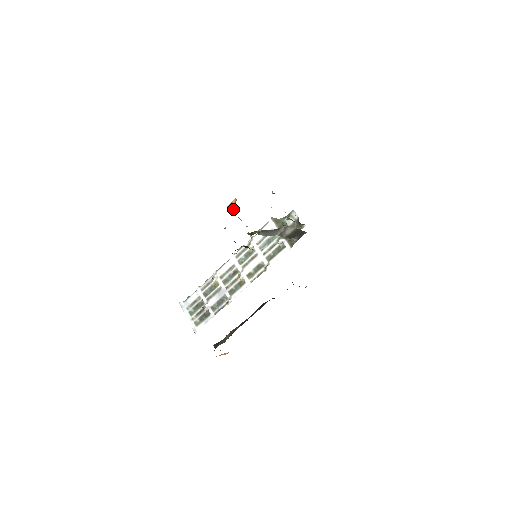
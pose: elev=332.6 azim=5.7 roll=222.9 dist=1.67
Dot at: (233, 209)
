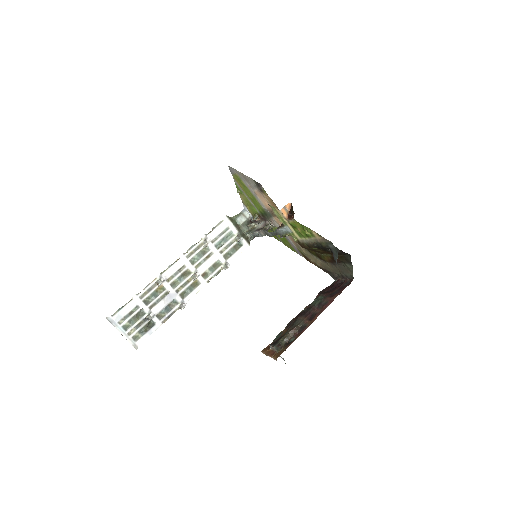
Dot at: (288, 213)
